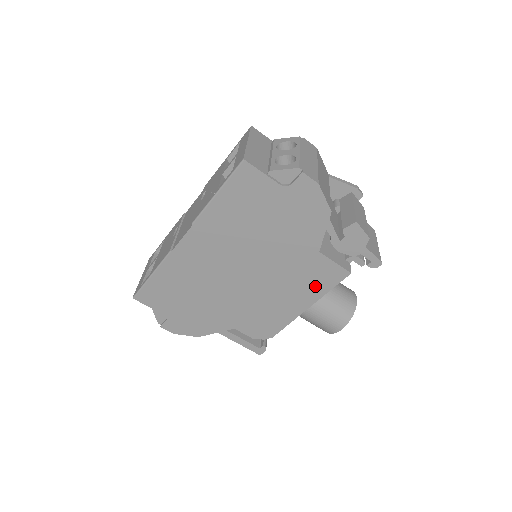
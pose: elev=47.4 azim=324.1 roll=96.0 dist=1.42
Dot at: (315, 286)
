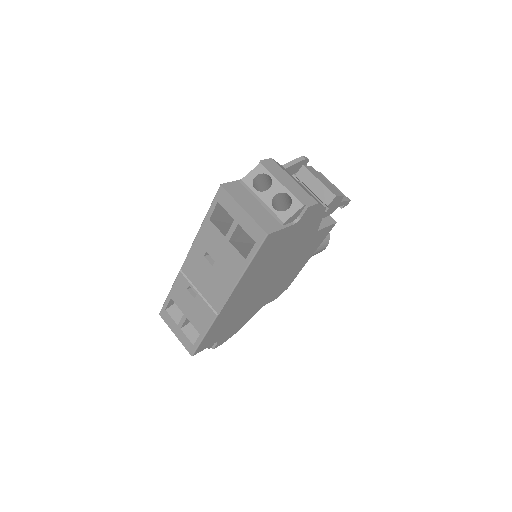
Dot at: (314, 246)
